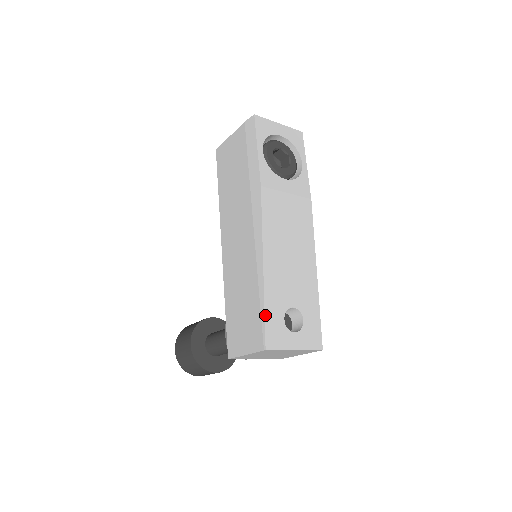
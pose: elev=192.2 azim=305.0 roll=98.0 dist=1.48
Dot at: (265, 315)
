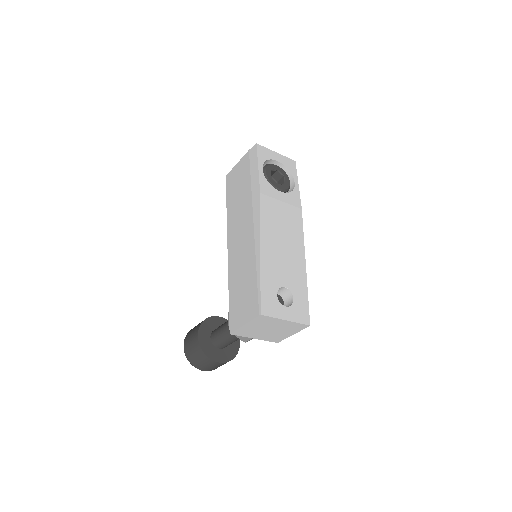
Dot at: (261, 288)
